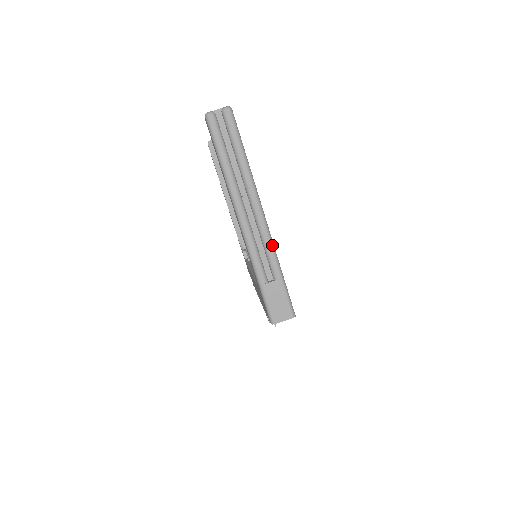
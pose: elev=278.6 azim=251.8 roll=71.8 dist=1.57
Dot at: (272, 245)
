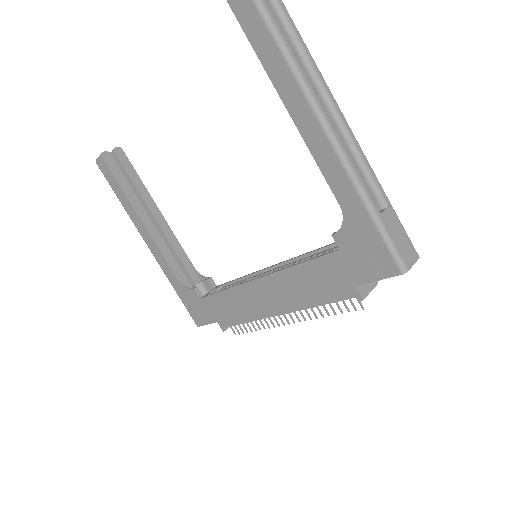
Dot at: (367, 160)
